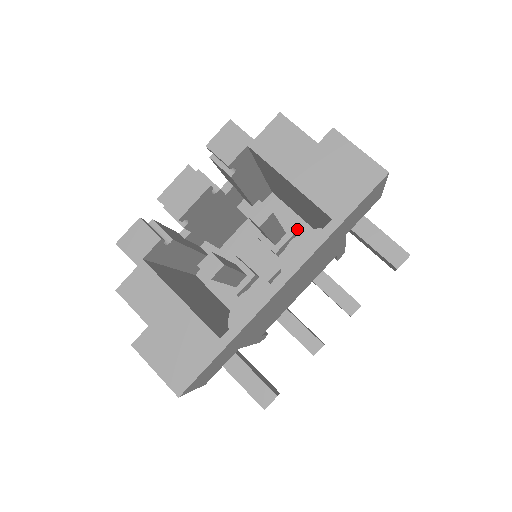
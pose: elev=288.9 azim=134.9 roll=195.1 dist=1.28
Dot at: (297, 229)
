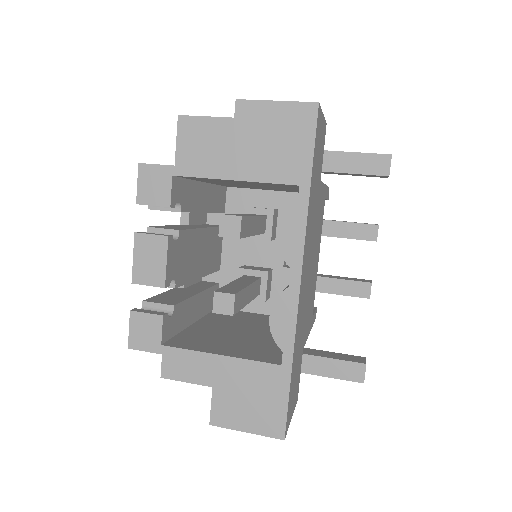
Dot at: (273, 203)
